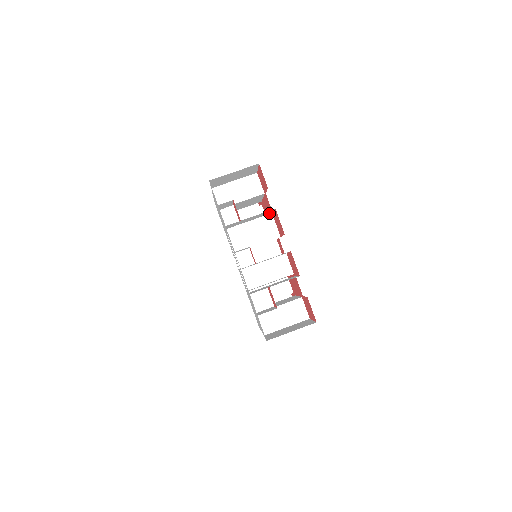
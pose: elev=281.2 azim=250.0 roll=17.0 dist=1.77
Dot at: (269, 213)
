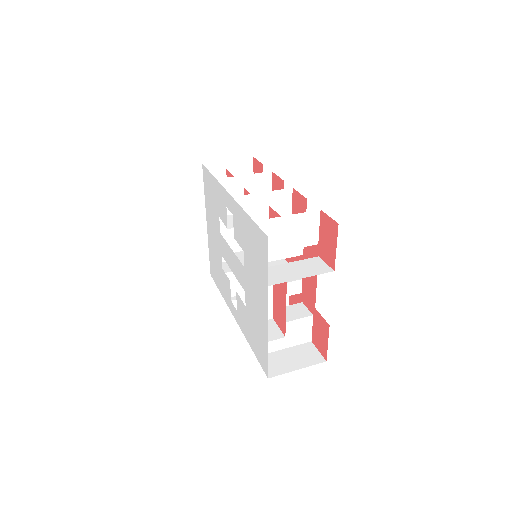
Dot at: occluded
